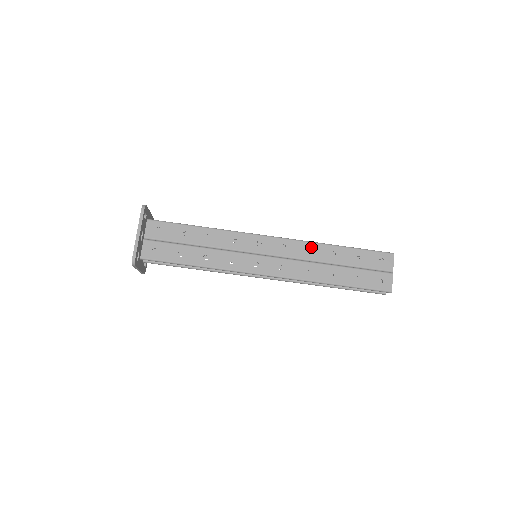
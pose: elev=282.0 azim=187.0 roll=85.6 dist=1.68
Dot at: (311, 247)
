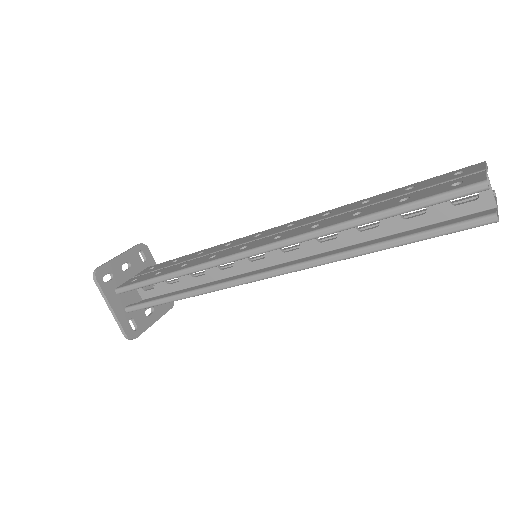
Dot at: (331, 211)
